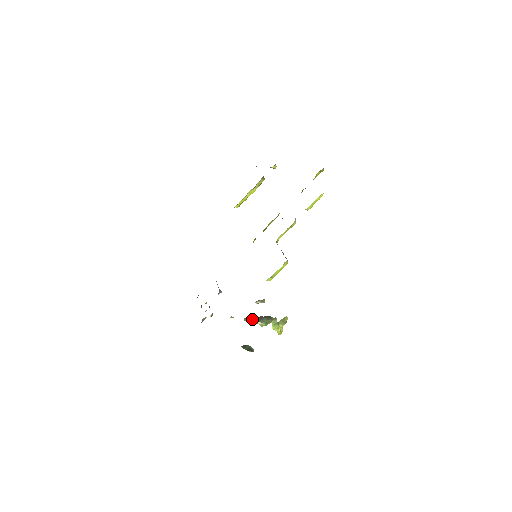
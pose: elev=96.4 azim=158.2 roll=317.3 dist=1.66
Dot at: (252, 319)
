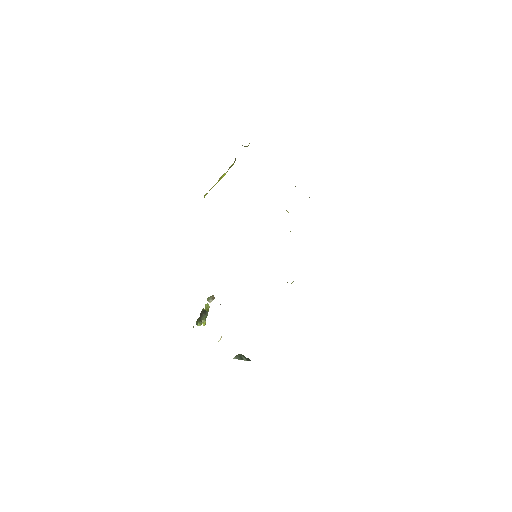
Dot at: (200, 320)
